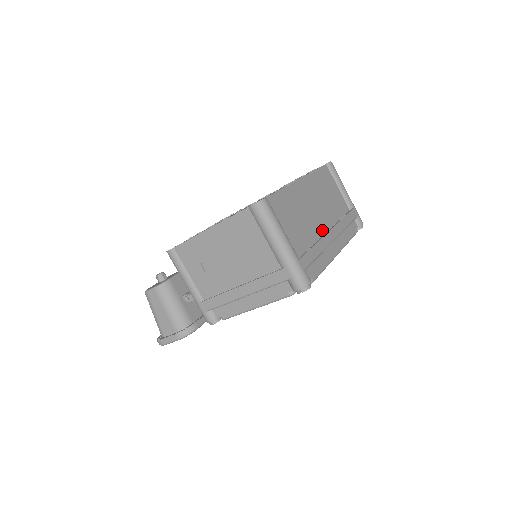
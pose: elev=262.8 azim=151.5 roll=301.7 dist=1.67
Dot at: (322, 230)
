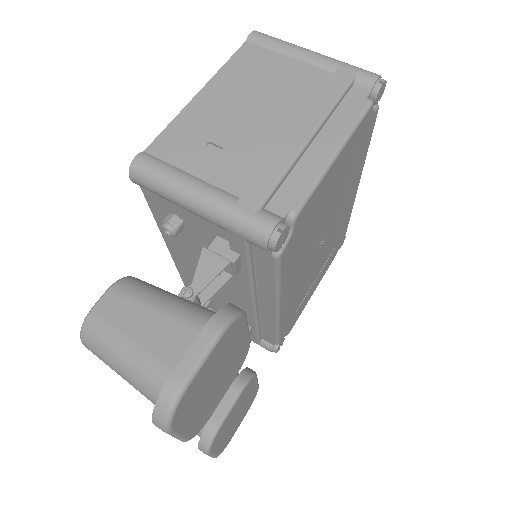
Dot at: occluded
